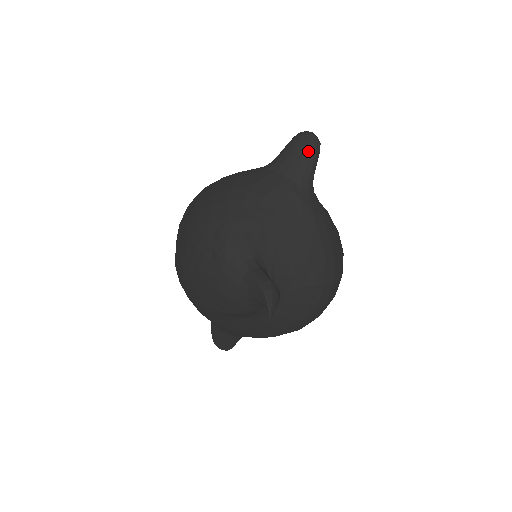
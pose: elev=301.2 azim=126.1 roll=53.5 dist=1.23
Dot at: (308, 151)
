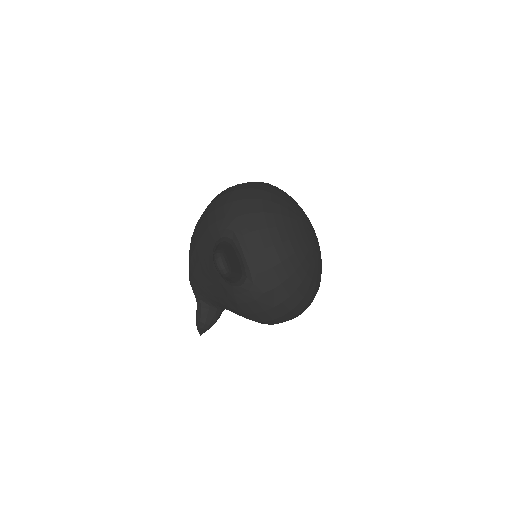
Dot at: (219, 273)
